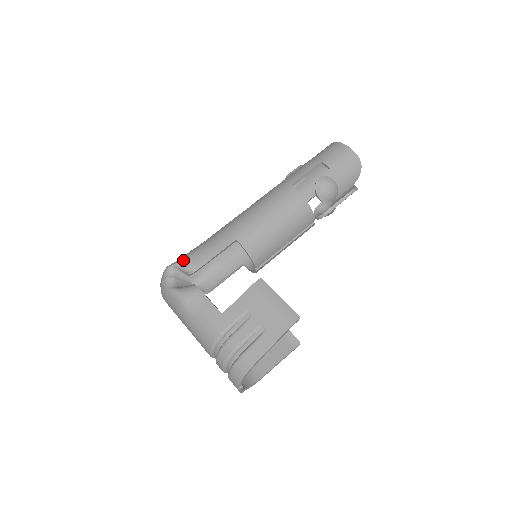
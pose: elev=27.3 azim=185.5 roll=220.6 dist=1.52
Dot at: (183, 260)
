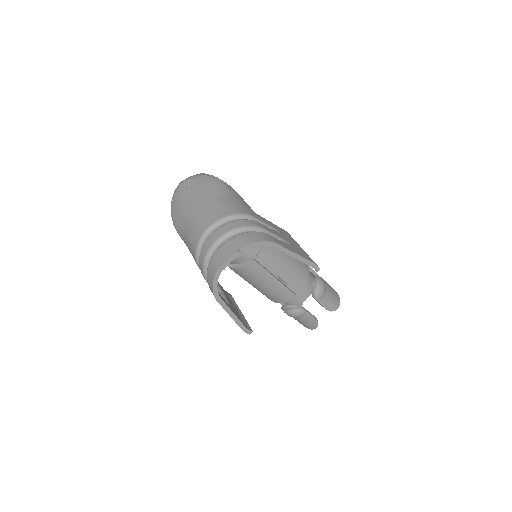
Dot at: occluded
